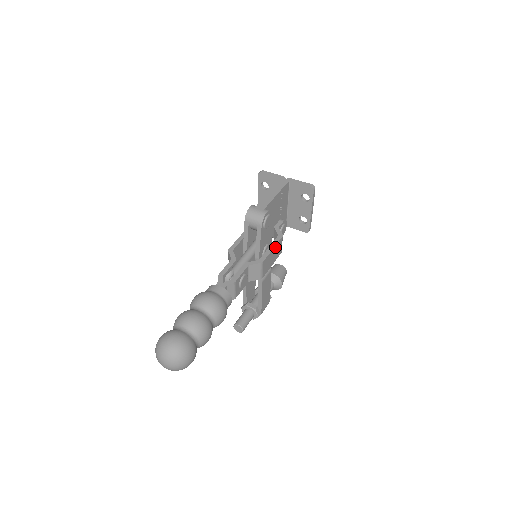
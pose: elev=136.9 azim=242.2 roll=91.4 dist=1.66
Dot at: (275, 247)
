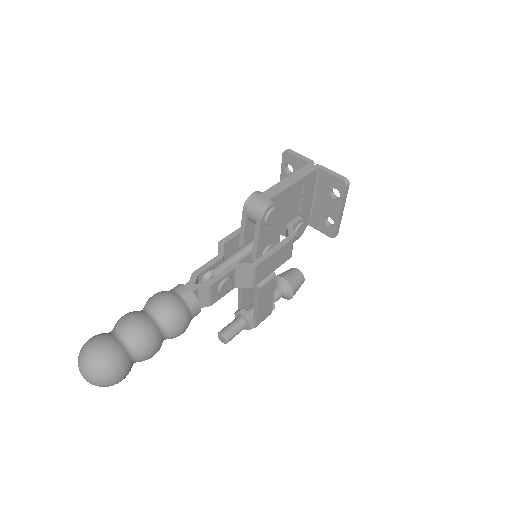
Dot at: (279, 250)
